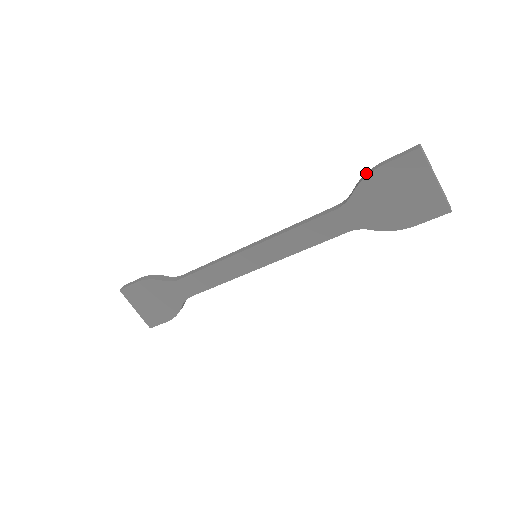
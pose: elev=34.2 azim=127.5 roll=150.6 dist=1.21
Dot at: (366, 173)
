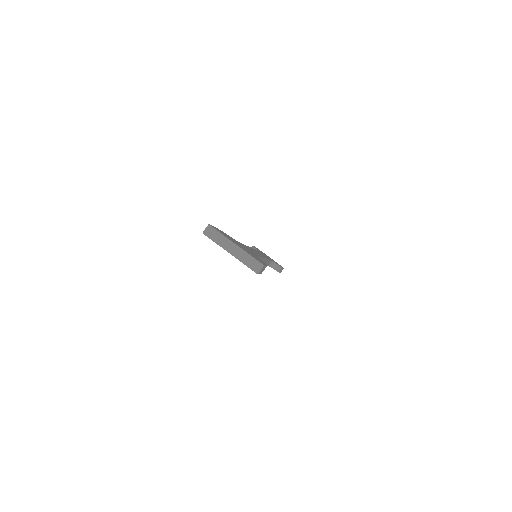
Dot at: occluded
